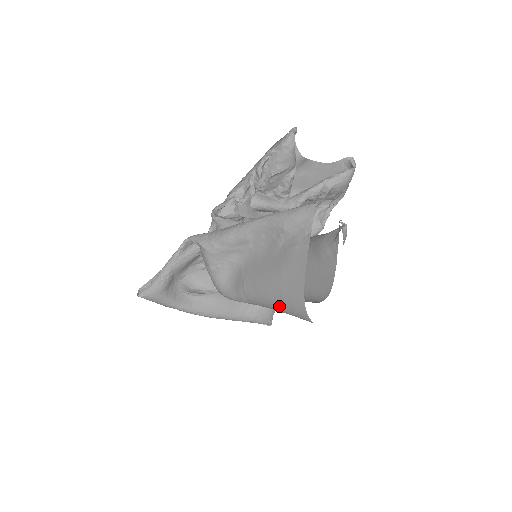
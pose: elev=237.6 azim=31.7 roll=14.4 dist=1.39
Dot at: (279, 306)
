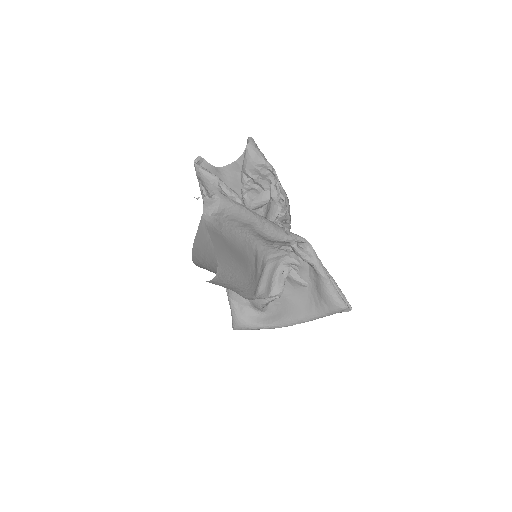
Dot at: occluded
